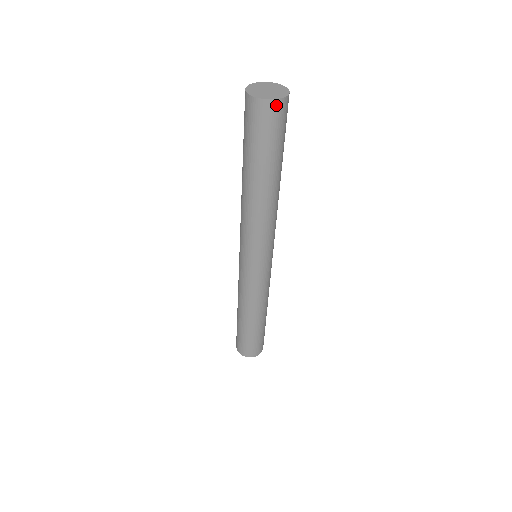
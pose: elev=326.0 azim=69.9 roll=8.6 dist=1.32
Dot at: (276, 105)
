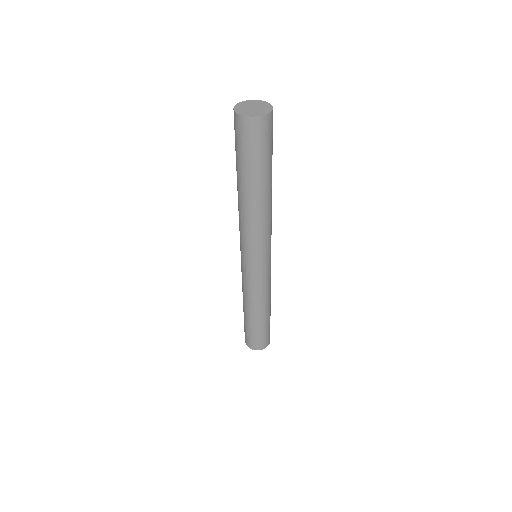
Dot at: (255, 122)
